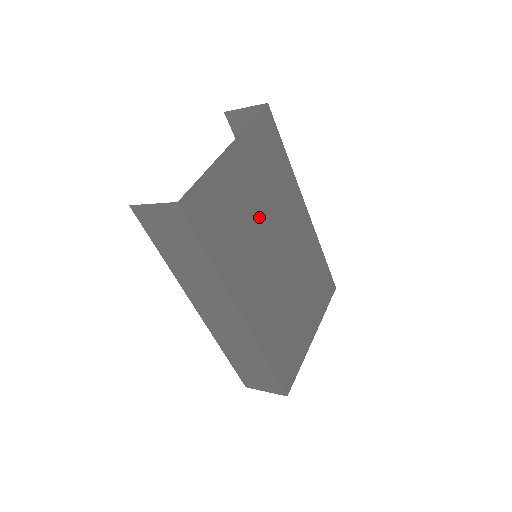
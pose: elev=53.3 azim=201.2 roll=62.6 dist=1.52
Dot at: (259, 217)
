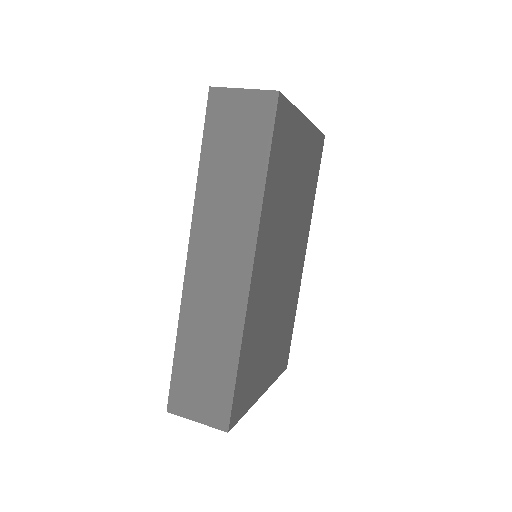
Dot at: (292, 204)
